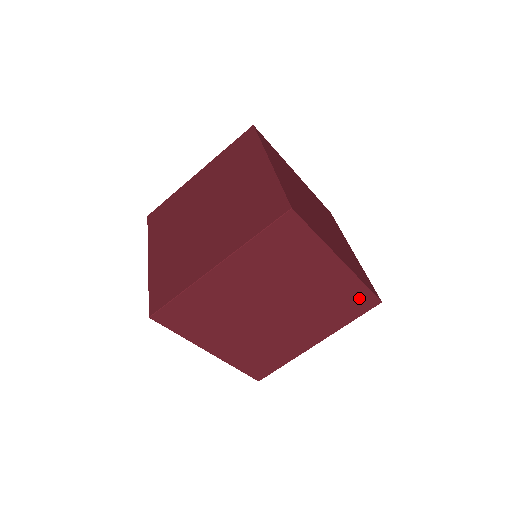
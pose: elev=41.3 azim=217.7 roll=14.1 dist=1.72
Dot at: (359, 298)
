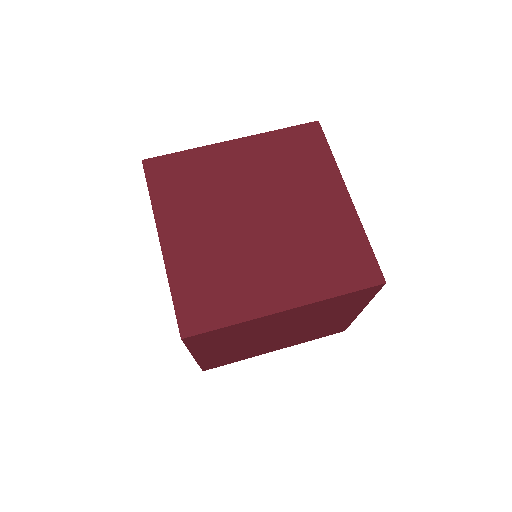
Dot at: (338, 329)
